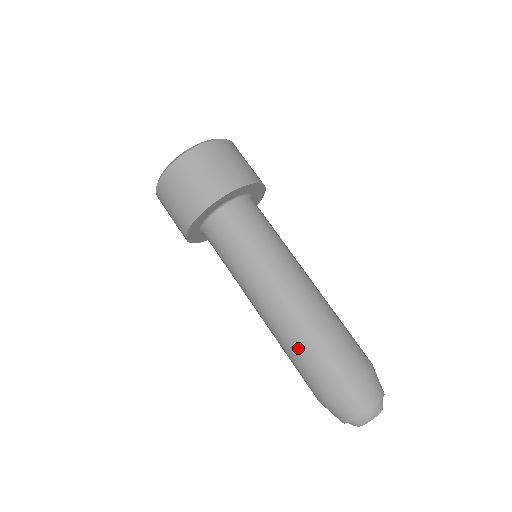
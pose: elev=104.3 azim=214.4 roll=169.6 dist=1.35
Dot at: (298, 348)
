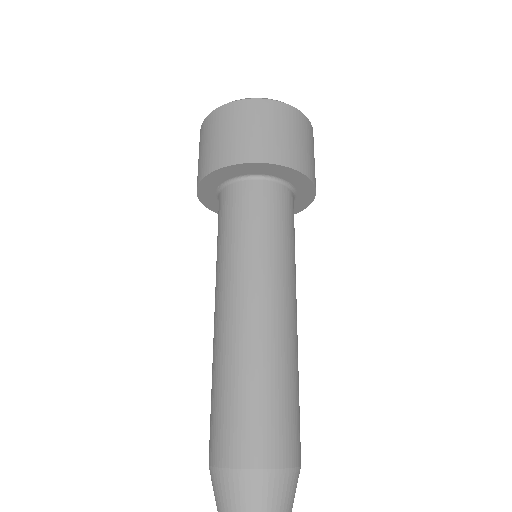
Dot at: (270, 381)
